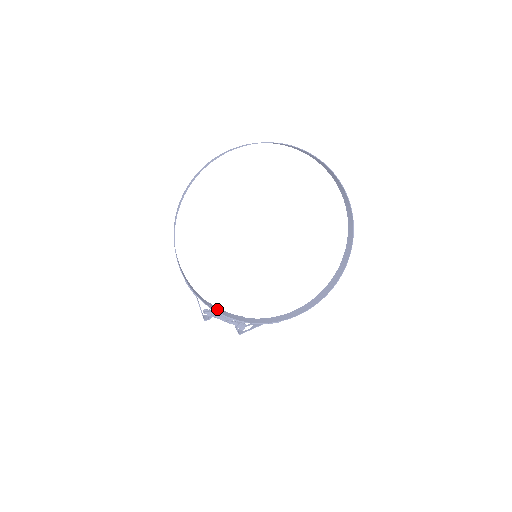
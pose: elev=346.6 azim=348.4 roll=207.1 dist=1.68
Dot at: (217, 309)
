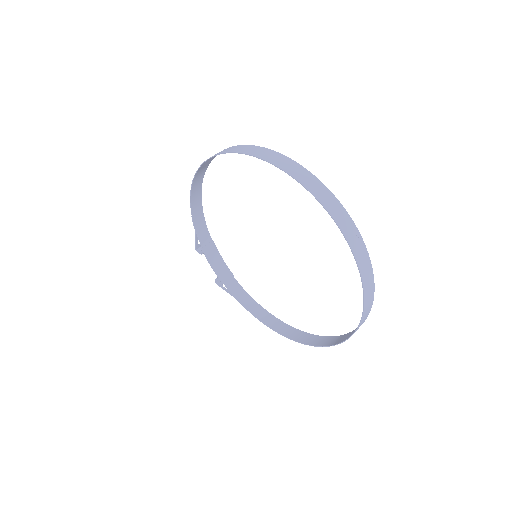
Dot at: (212, 252)
